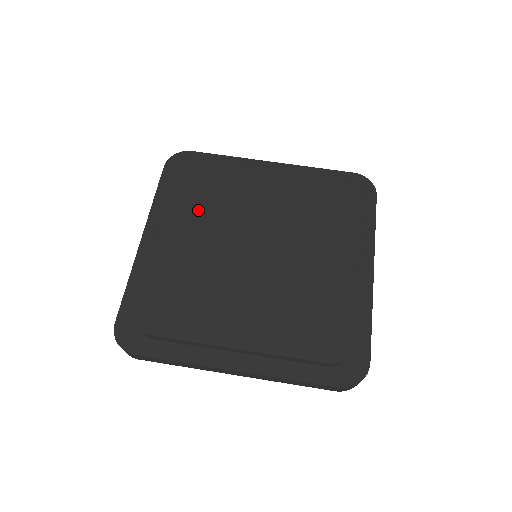
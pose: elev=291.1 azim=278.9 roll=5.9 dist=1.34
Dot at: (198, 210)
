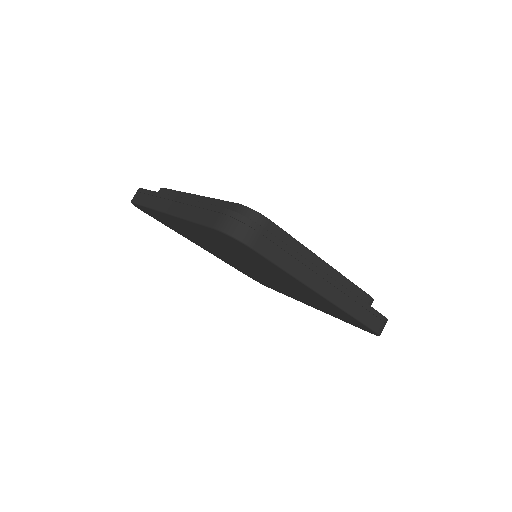
Dot at: occluded
